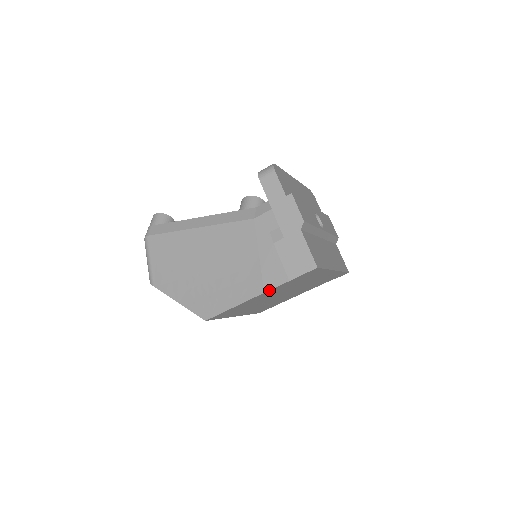
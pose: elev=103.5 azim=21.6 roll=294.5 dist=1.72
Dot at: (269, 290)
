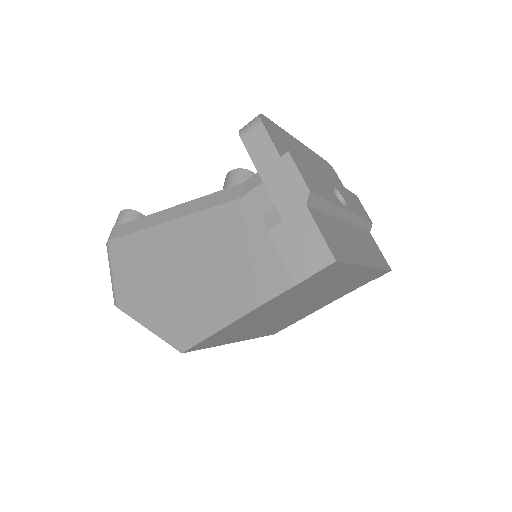
Dot at: (266, 302)
